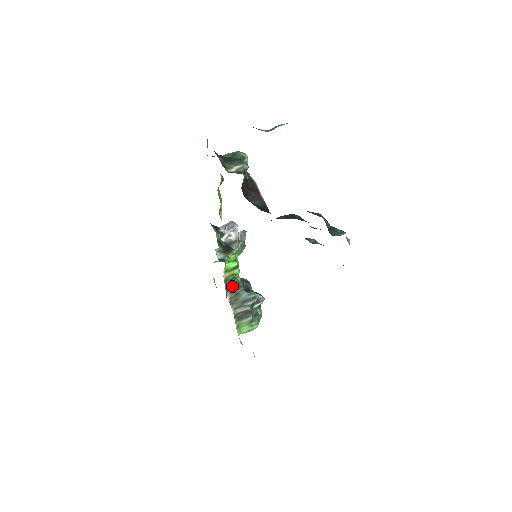
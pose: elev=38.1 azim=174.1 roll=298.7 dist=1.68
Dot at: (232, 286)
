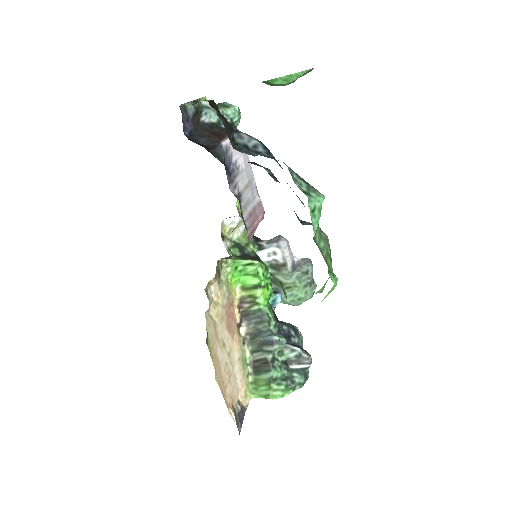
Dot at: (252, 315)
